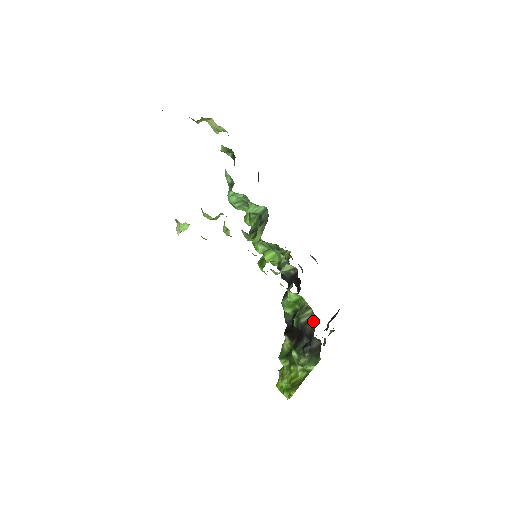
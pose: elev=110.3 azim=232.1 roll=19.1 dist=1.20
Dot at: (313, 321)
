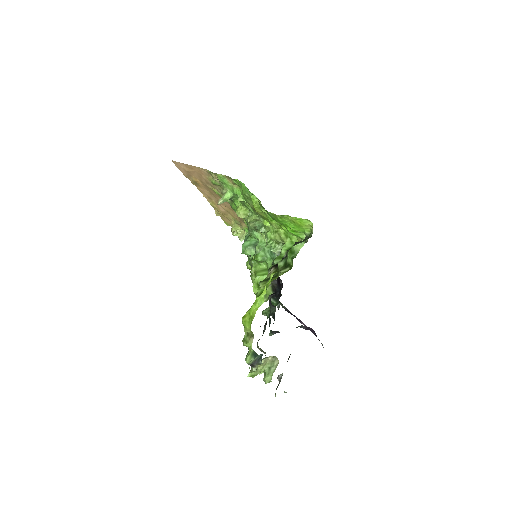
Dot at: occluded
